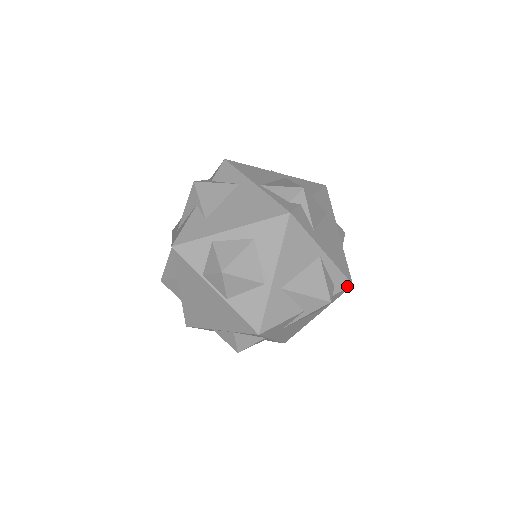
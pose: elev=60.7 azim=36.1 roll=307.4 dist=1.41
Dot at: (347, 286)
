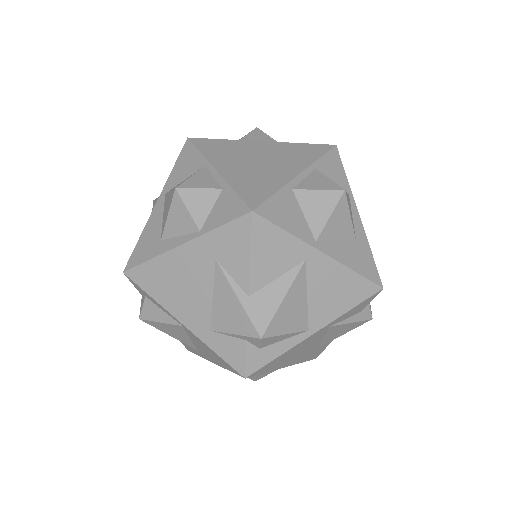
Dot at: occluded
